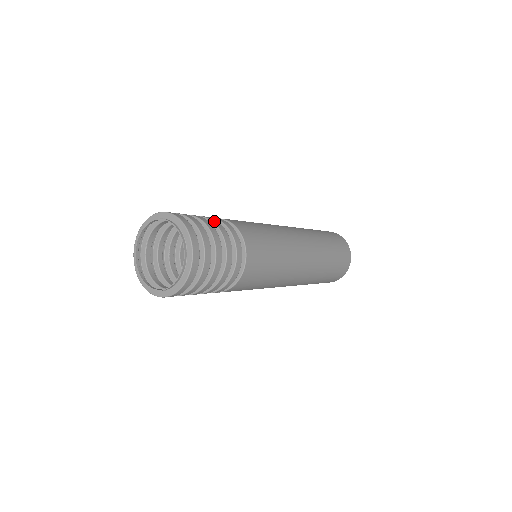
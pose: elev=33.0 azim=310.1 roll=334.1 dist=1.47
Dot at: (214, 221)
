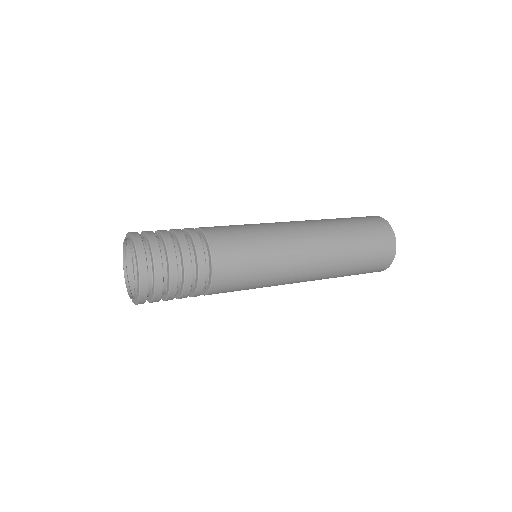
Dot at: (174, 229)
